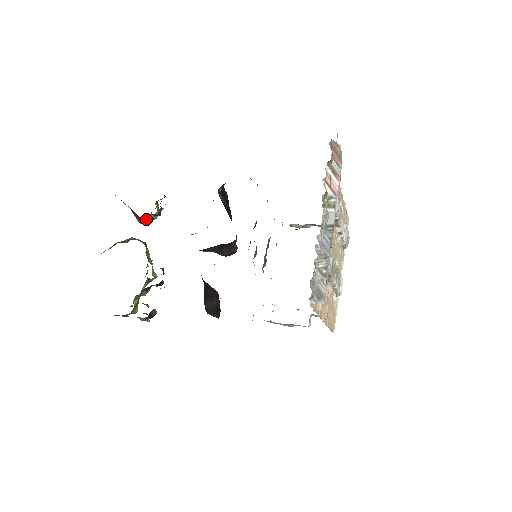
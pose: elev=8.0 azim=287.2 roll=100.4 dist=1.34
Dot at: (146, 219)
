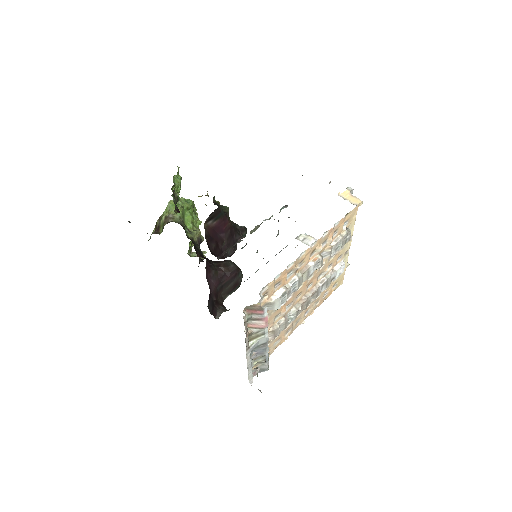
Dot at: occluded
